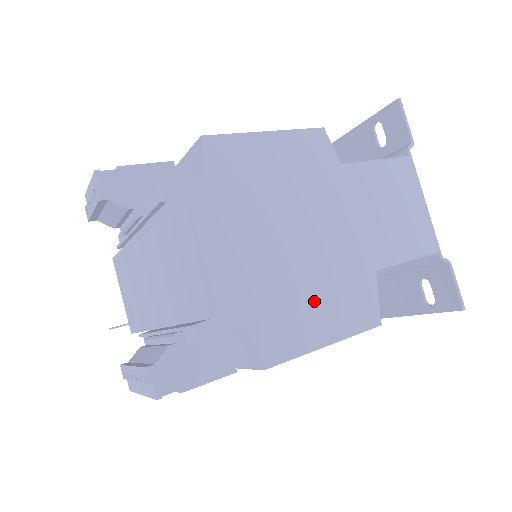
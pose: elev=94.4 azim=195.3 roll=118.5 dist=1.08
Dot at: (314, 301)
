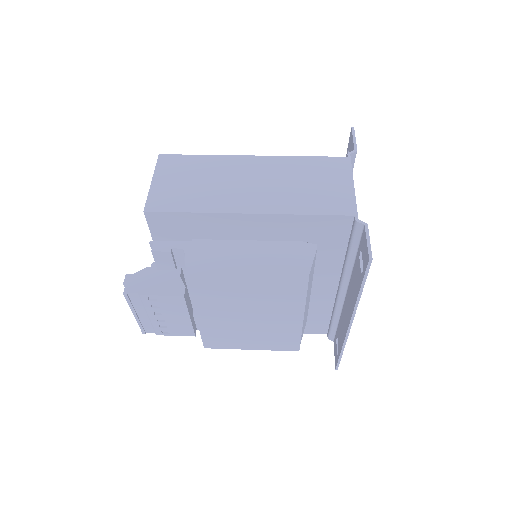
Dot at: (247, 250)
